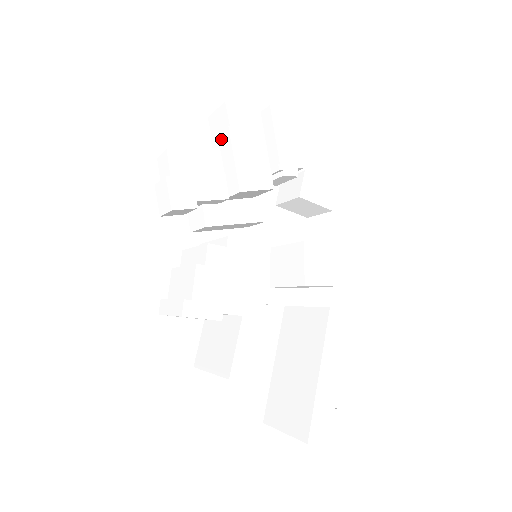
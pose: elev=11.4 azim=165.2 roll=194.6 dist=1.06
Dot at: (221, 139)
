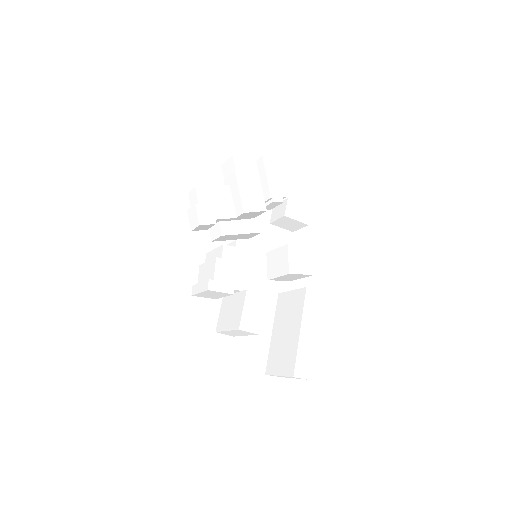
Dot at: (230, 179)
